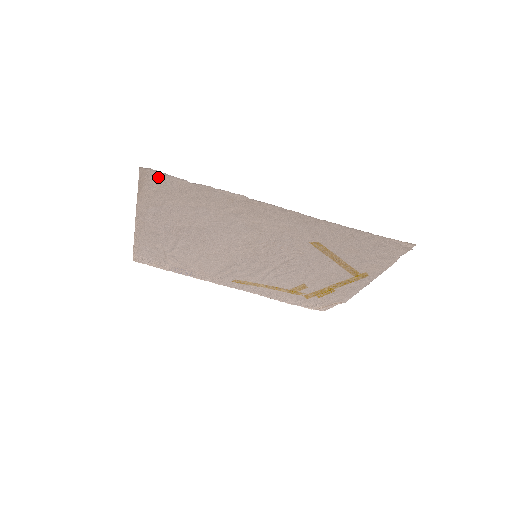
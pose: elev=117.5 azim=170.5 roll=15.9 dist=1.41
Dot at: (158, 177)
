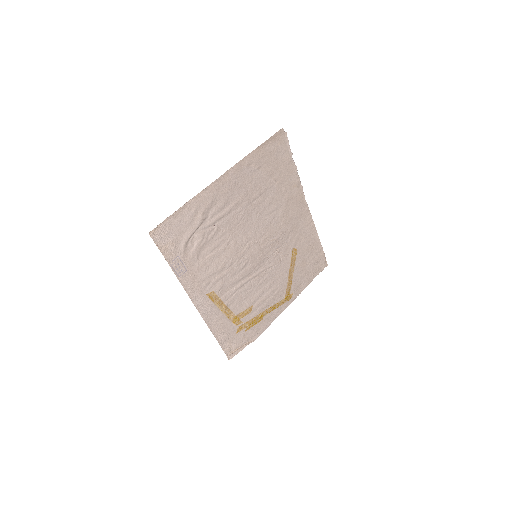
Dot at: (282, 143)
